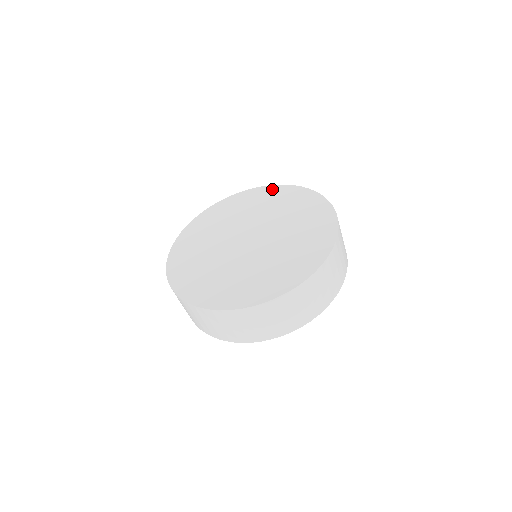
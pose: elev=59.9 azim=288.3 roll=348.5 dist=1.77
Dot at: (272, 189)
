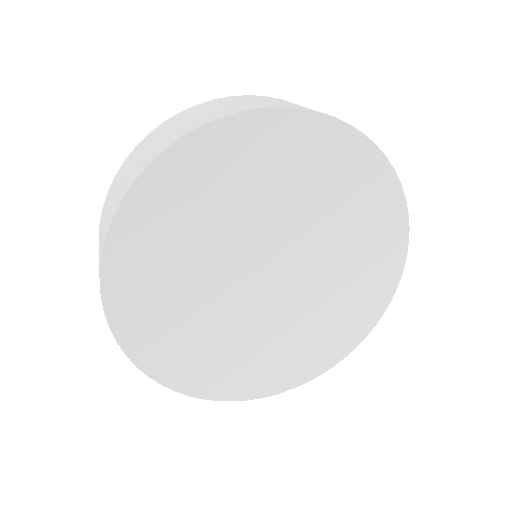
Dot at: occluded
